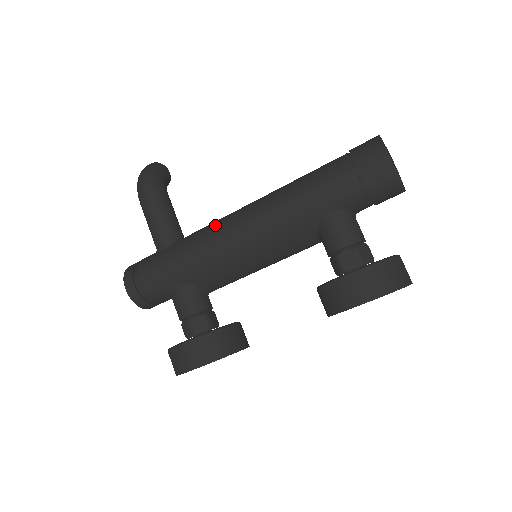
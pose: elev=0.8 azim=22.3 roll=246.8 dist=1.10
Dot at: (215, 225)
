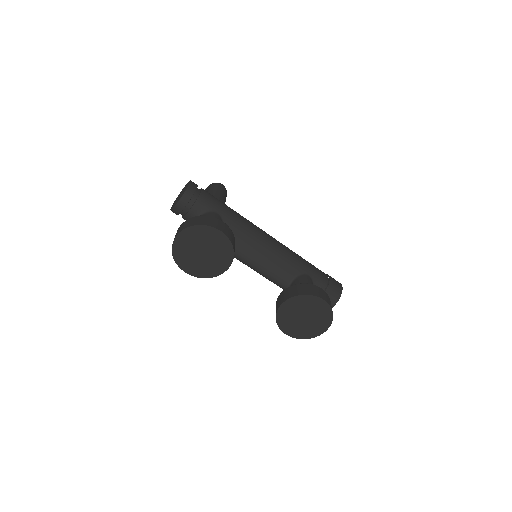
Dot at: occluded
